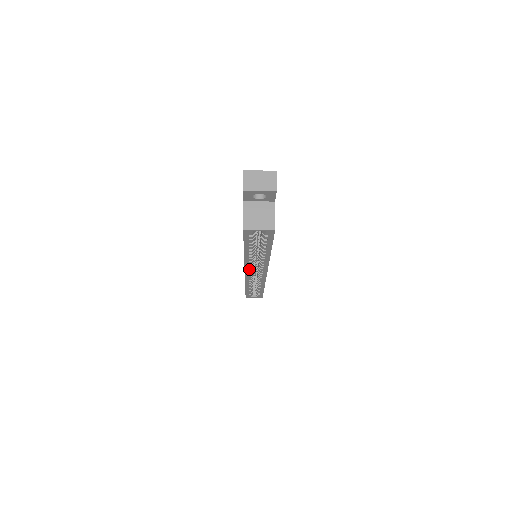
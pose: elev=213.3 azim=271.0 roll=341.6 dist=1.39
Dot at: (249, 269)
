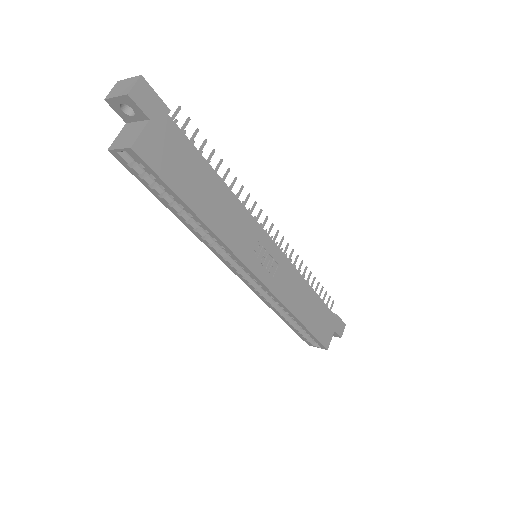
Dot at: (226, 261)
